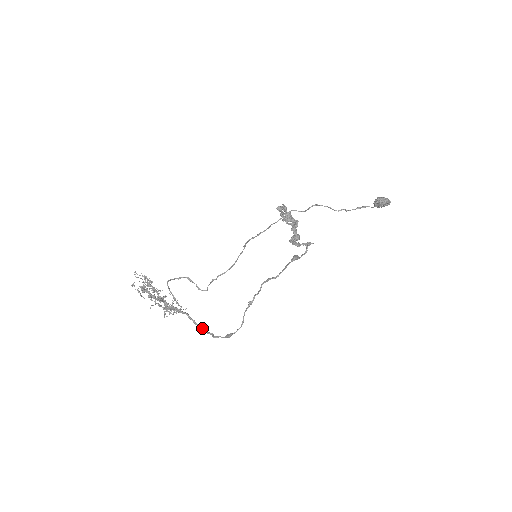
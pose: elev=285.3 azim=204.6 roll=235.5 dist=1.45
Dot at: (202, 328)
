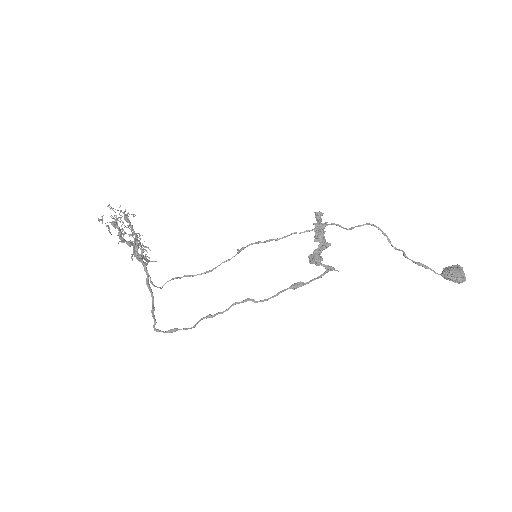
Dot at: (152, 304)
